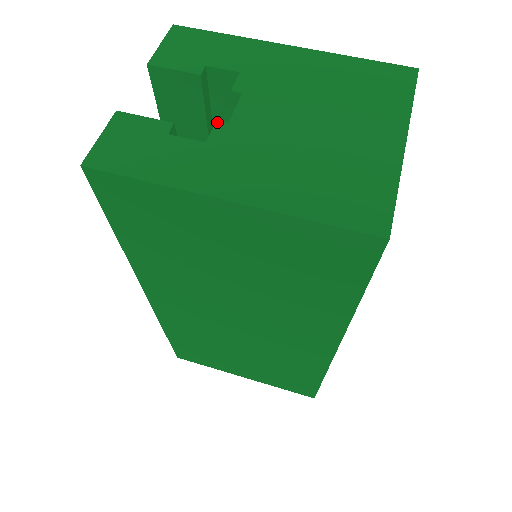
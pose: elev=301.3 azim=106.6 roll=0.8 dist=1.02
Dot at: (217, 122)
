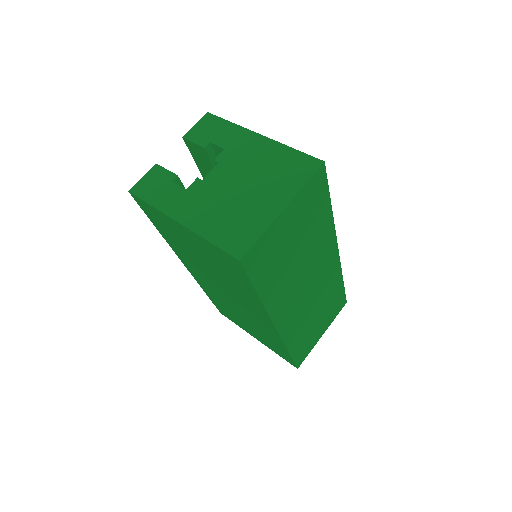
Dot at: (197, 178)
